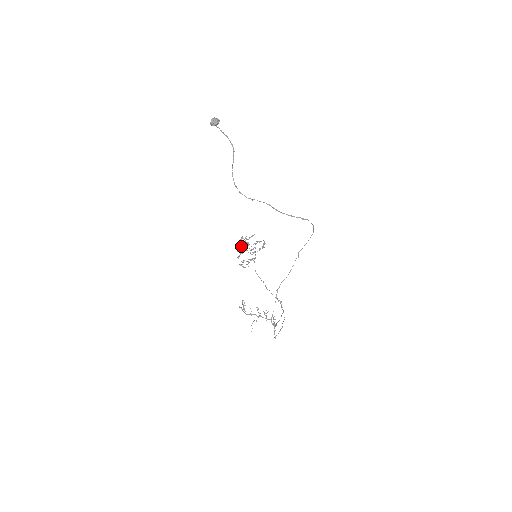
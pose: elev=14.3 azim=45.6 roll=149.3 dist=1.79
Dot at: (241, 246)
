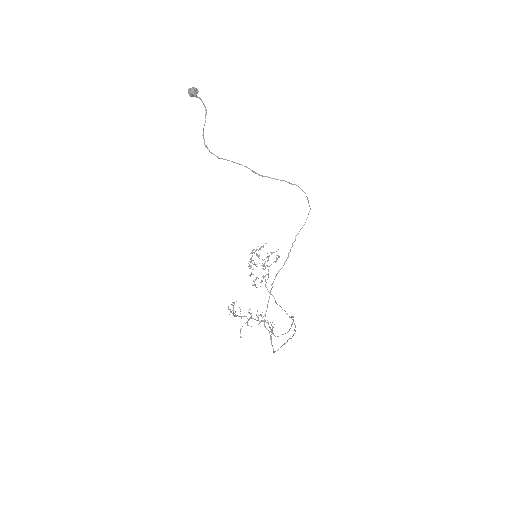
Dot at: (251, 259)
